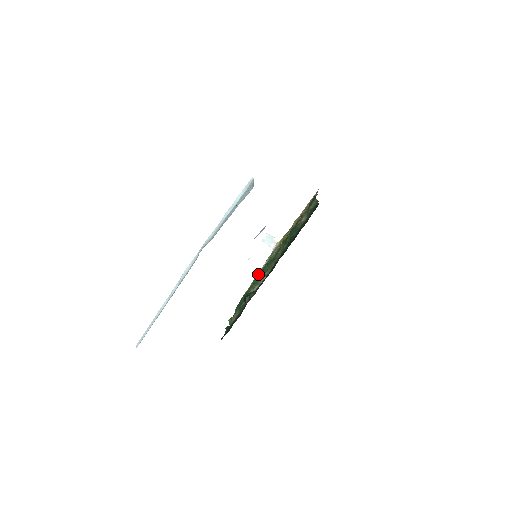
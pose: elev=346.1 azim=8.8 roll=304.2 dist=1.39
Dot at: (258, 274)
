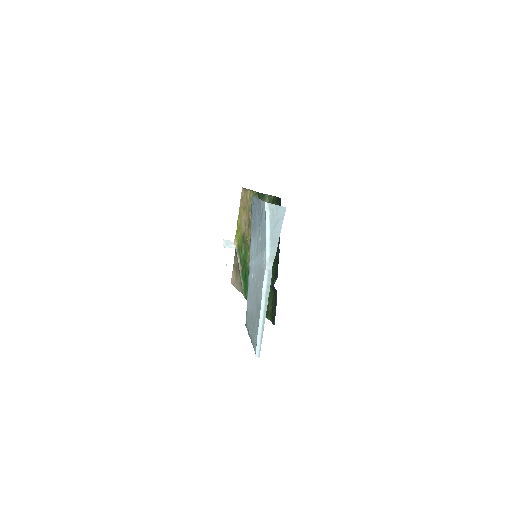
Dot at: (241, 271)
